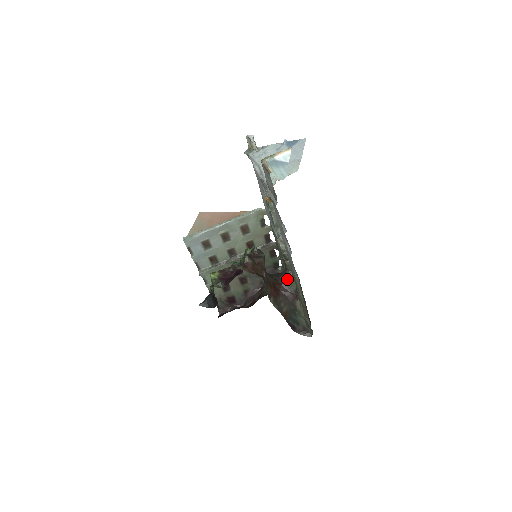
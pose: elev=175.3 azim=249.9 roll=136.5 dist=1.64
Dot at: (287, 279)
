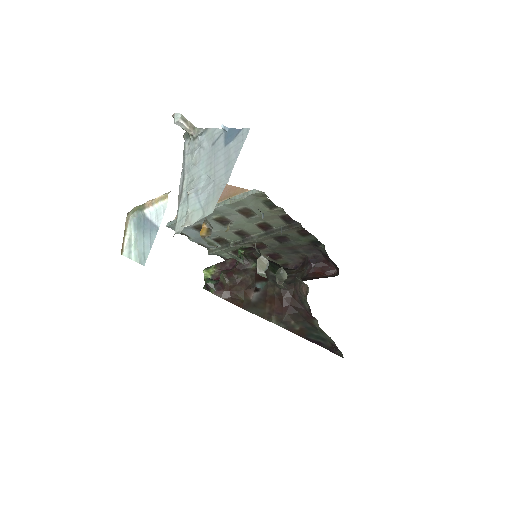
Dot at: (299, 291)
